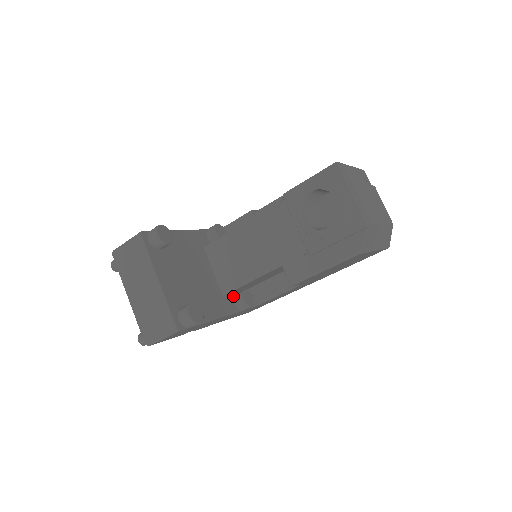
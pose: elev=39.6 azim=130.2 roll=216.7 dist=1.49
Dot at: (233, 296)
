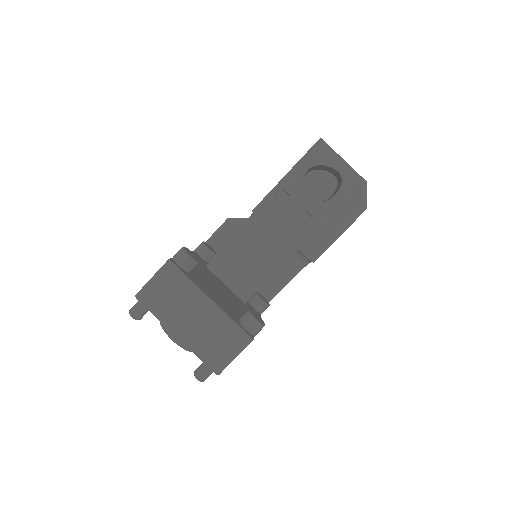
Dot at: (249, 303)
